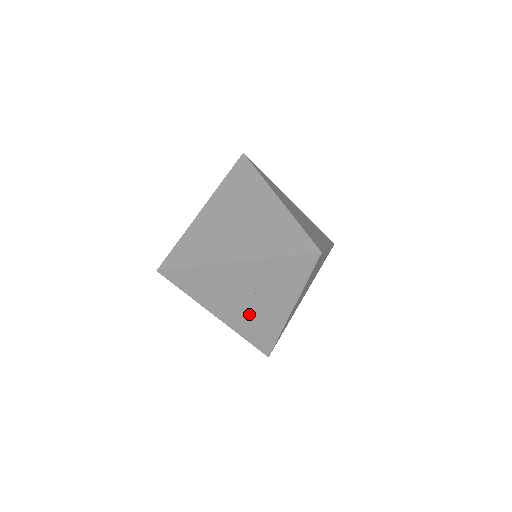
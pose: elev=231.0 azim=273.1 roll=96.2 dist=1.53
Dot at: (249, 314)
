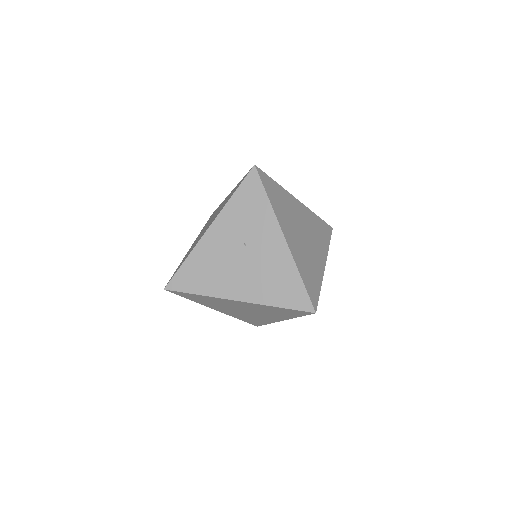
Dot at: (258, 273)
